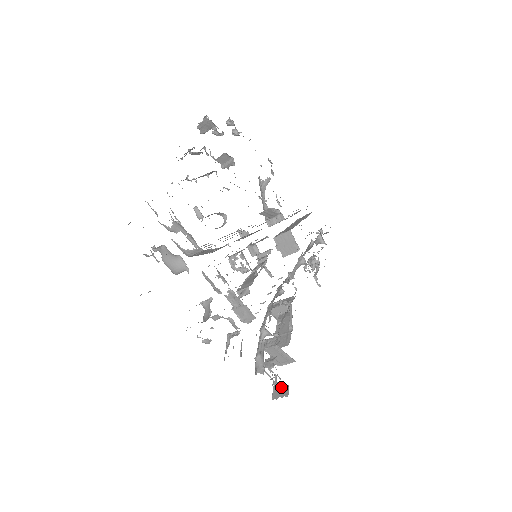
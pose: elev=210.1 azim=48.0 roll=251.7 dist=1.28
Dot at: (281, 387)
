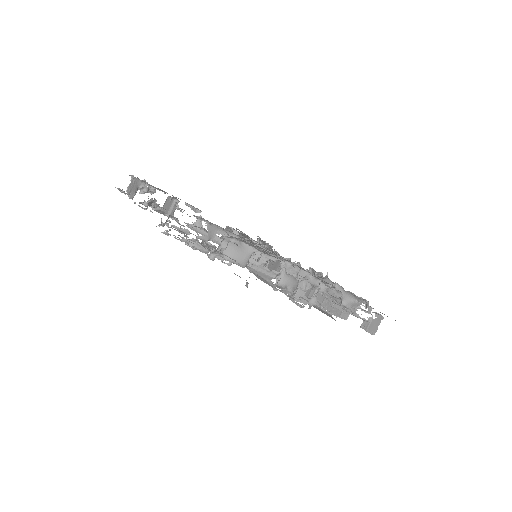
Dot at: (370, 321)
